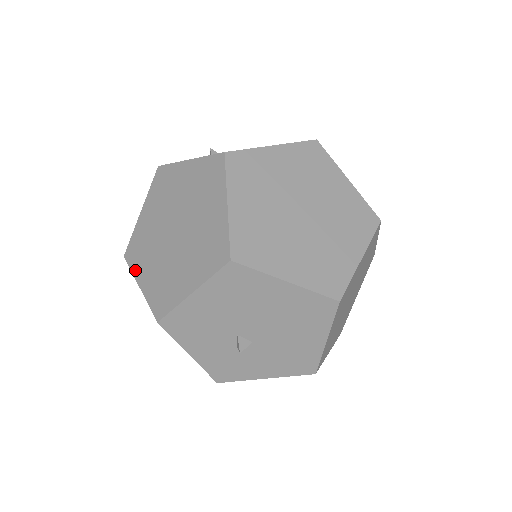
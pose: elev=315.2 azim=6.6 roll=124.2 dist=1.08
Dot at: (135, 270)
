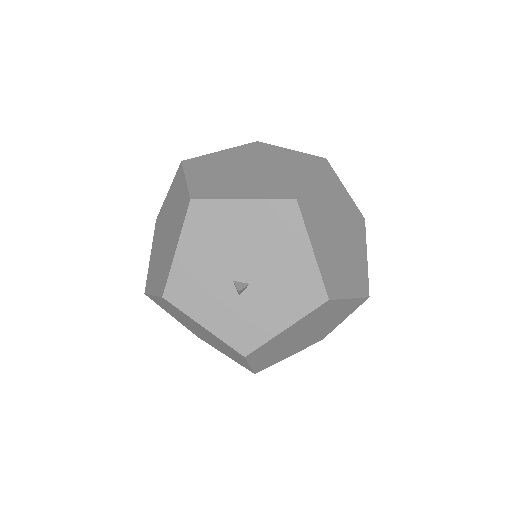
Dot at: (150, 290)
